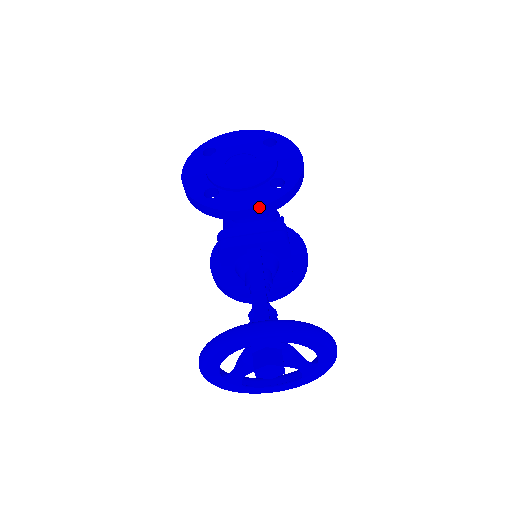
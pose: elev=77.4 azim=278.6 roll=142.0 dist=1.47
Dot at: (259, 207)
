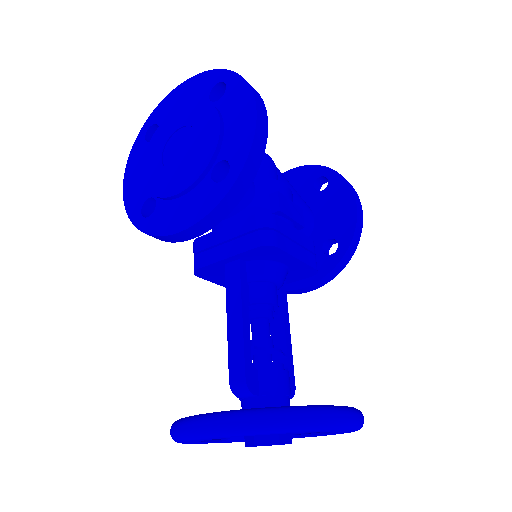
Dot at: (196, 223)
